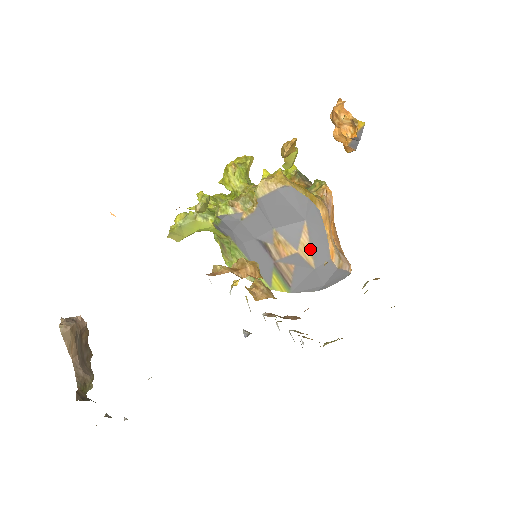
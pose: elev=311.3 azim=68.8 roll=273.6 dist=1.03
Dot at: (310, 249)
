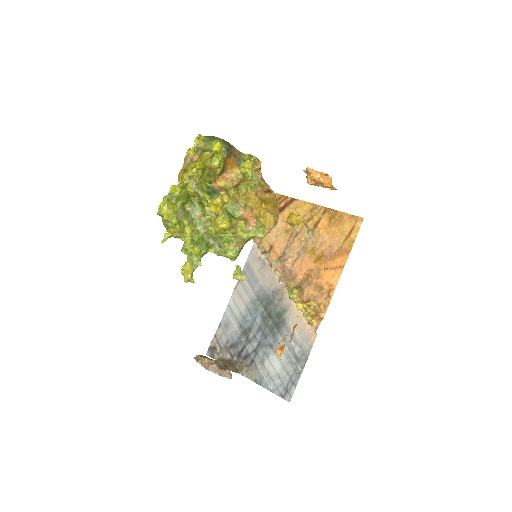
Dot at: occluded
